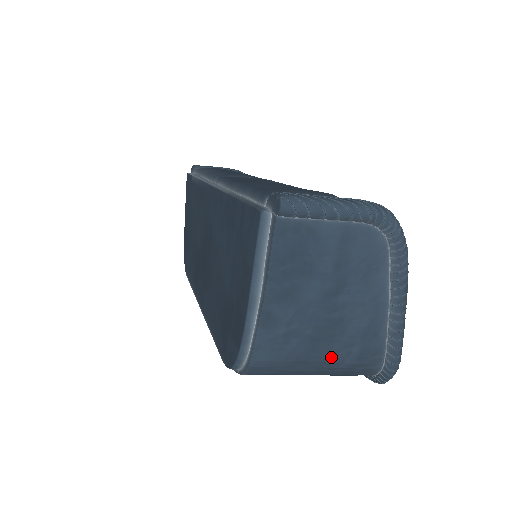
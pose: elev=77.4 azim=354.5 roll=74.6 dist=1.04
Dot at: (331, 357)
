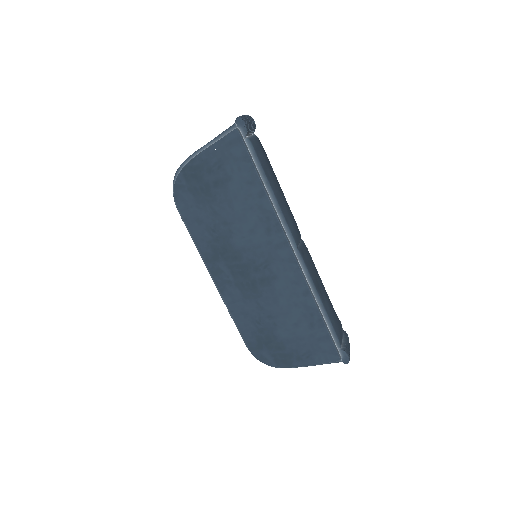
Dot at: occluded
